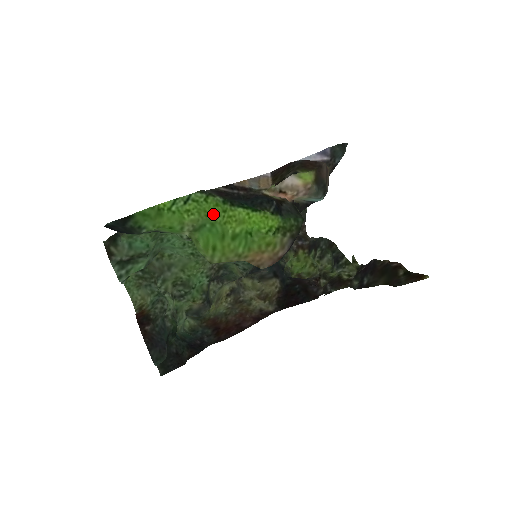
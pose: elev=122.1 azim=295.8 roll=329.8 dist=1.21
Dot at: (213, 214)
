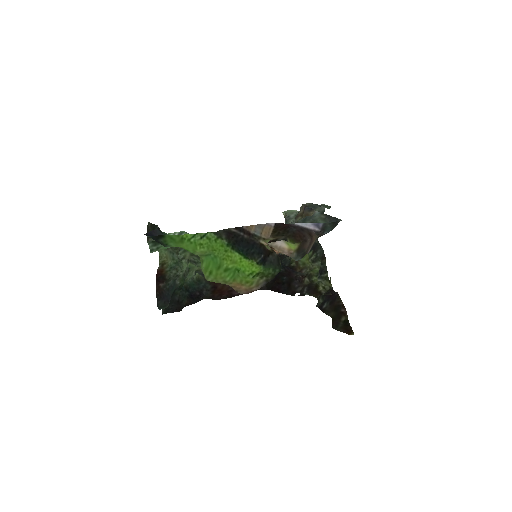
Dot at: (218, 251)
